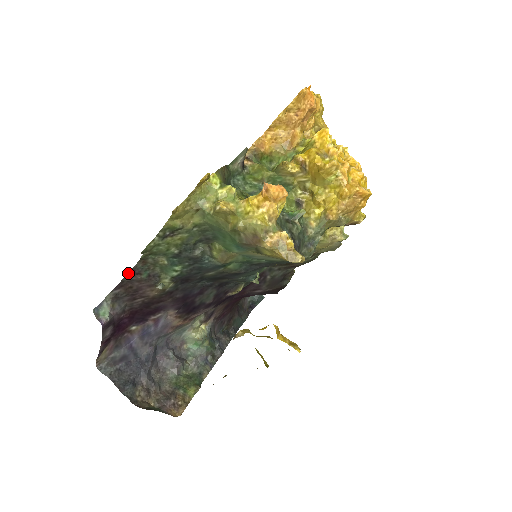
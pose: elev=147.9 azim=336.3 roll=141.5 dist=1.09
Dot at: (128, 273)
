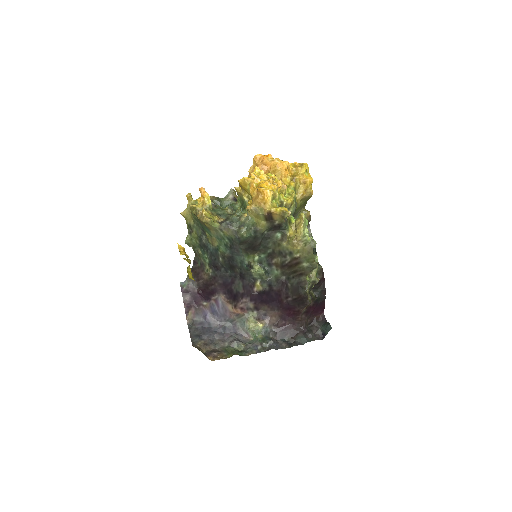
Dot at: (193, 263)
